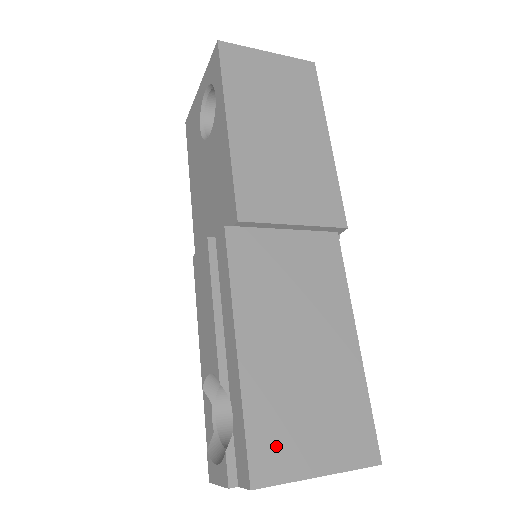
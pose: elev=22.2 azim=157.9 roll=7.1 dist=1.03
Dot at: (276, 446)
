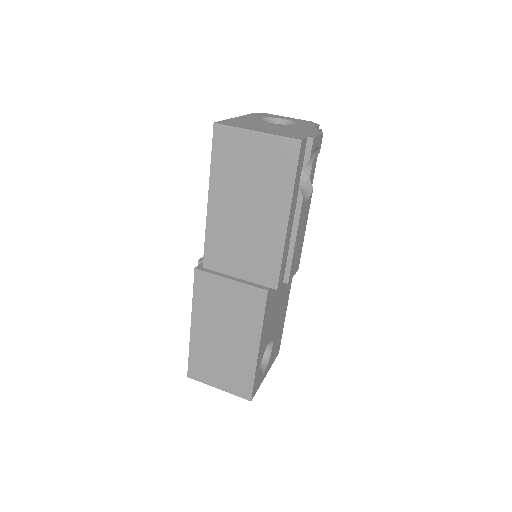
Dot at: (201, 369)
